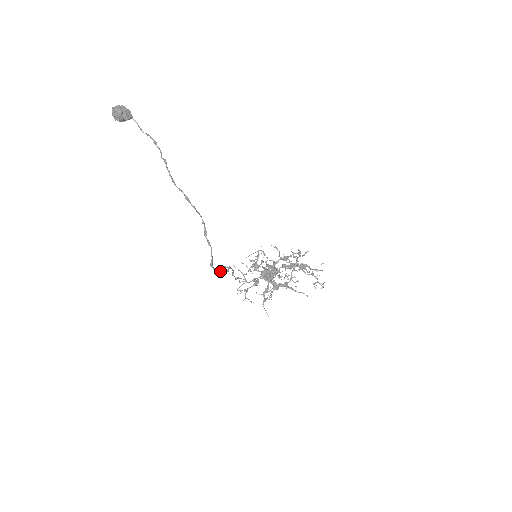
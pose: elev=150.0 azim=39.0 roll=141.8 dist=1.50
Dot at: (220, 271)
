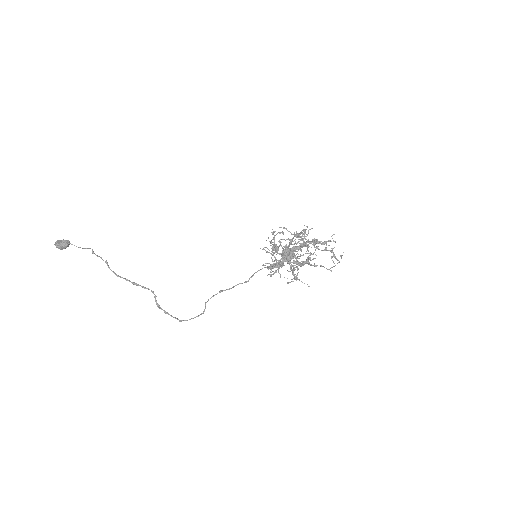
Dot at: occluded
